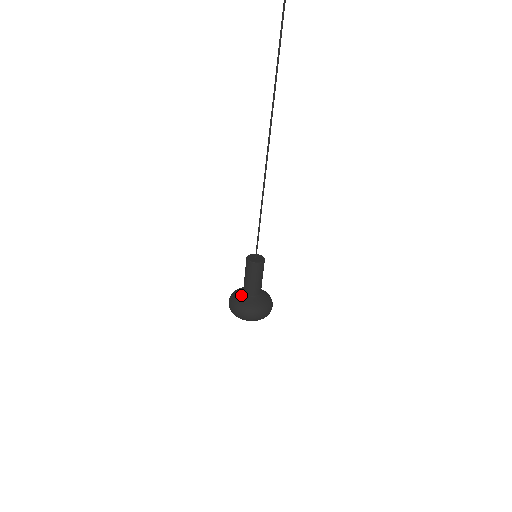
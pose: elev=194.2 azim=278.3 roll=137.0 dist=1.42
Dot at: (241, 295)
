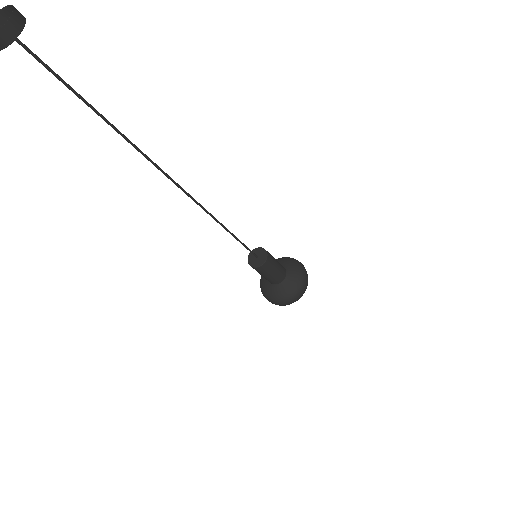
Dot at: occluded
